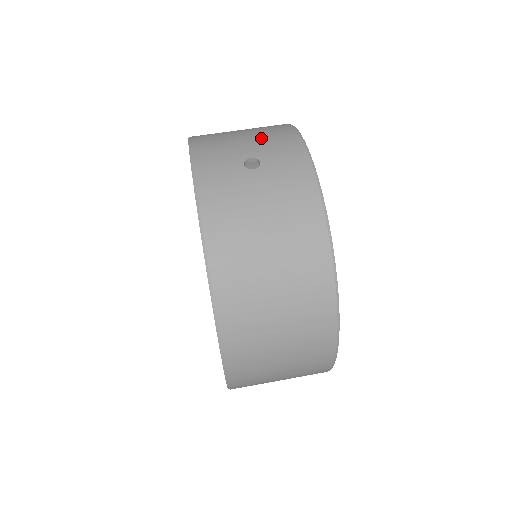
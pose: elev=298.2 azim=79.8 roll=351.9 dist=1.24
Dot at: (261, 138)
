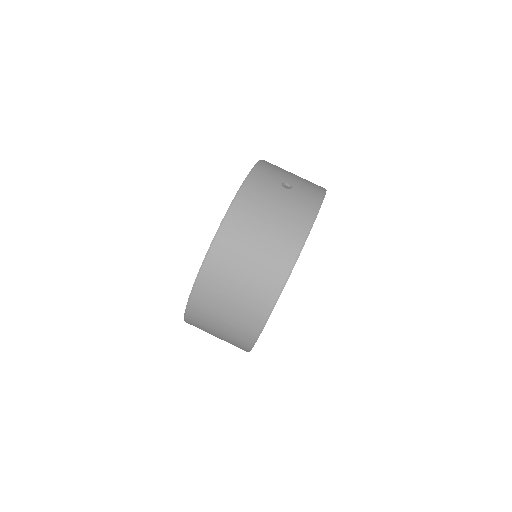
Dot at: (302, 181)
